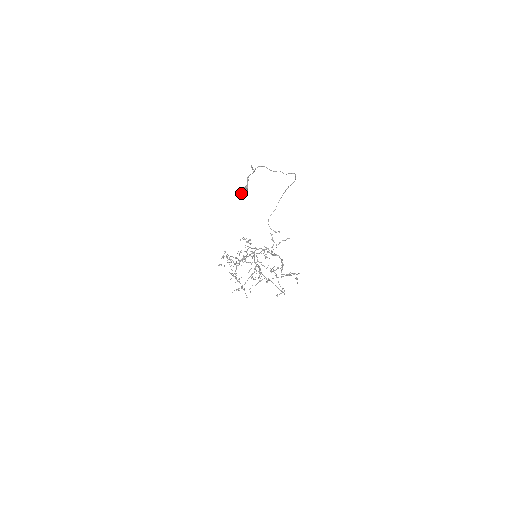
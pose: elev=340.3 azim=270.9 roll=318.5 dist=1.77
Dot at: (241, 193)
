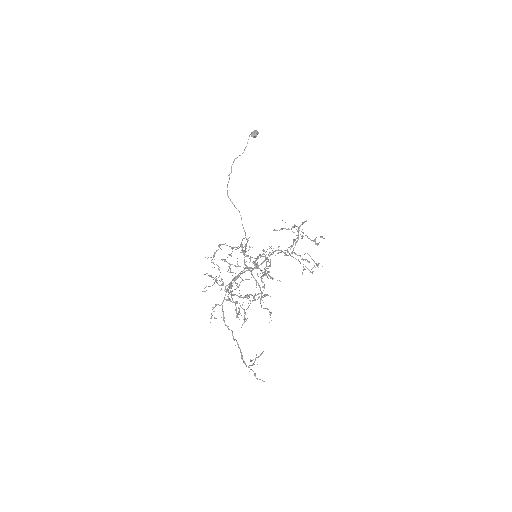
Dot at: (253, 131)
